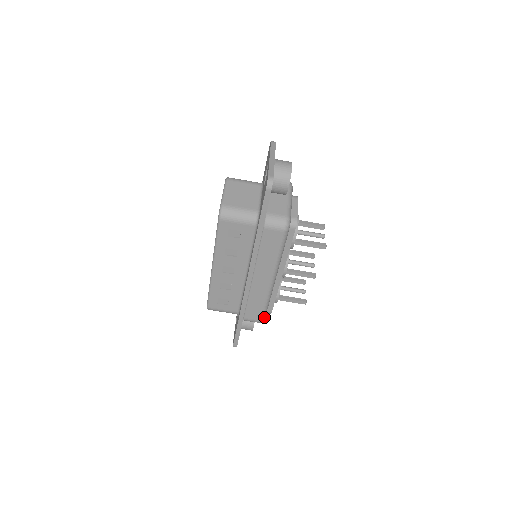
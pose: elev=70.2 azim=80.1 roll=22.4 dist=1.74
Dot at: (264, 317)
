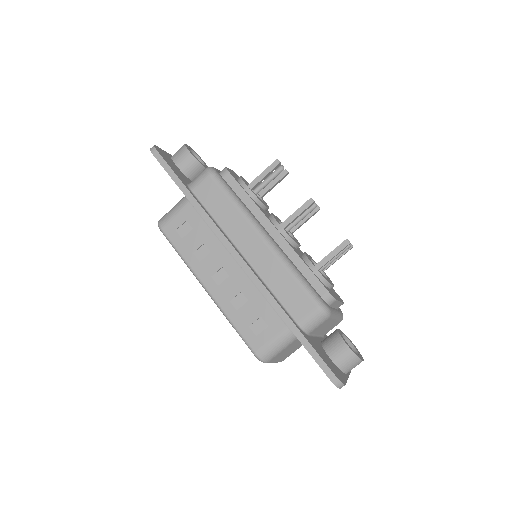
Dot at: (317, 299)
